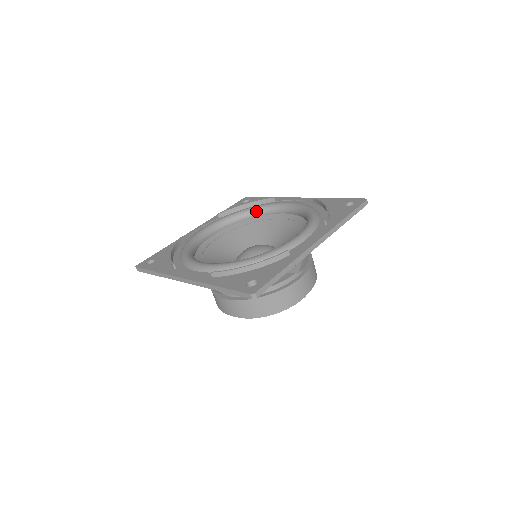
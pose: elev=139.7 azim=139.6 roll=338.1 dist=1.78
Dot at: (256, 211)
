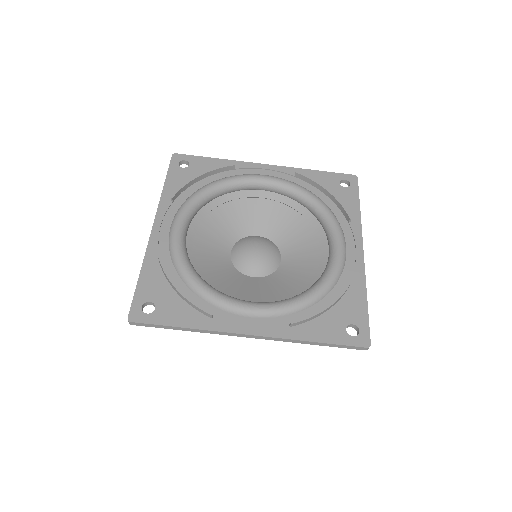
Dot at: (224, 189)
